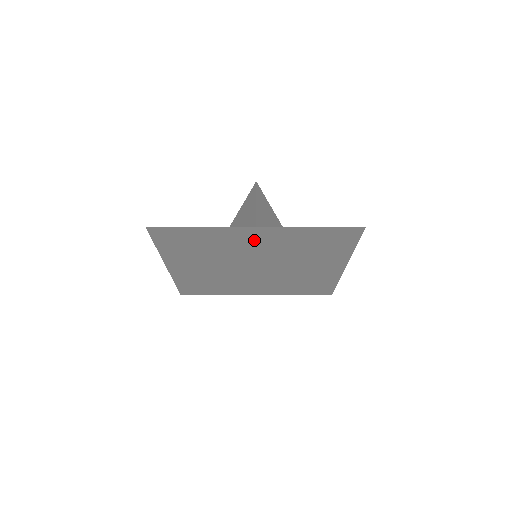
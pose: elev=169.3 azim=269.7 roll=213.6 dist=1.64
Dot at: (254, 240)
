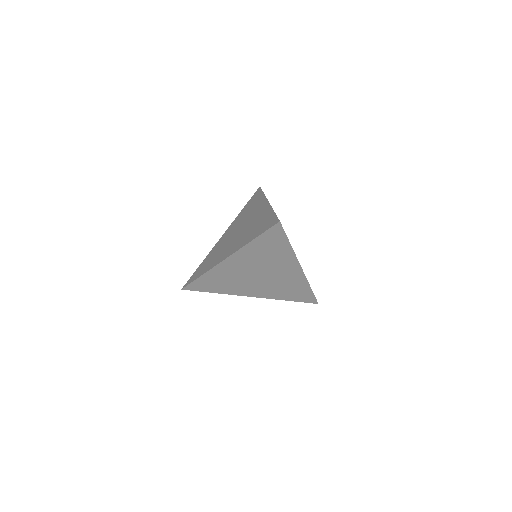
Dot at: occluded
